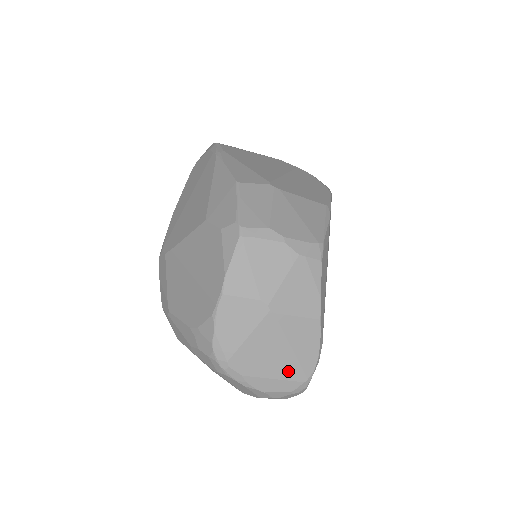
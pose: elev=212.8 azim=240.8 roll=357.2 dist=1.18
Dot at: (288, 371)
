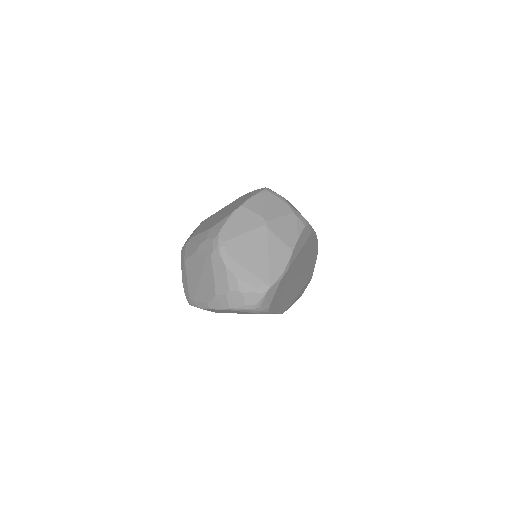
Dot at: (259, 270)
